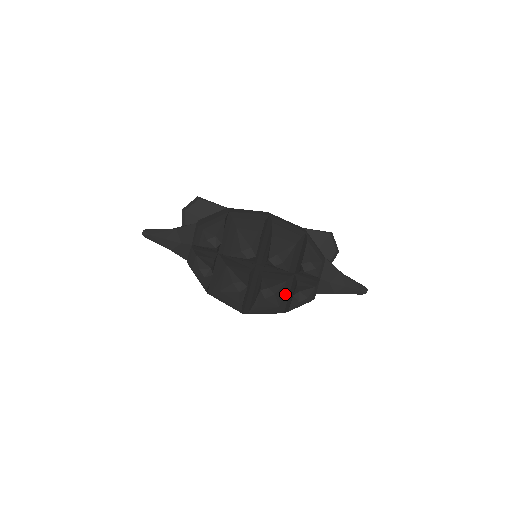
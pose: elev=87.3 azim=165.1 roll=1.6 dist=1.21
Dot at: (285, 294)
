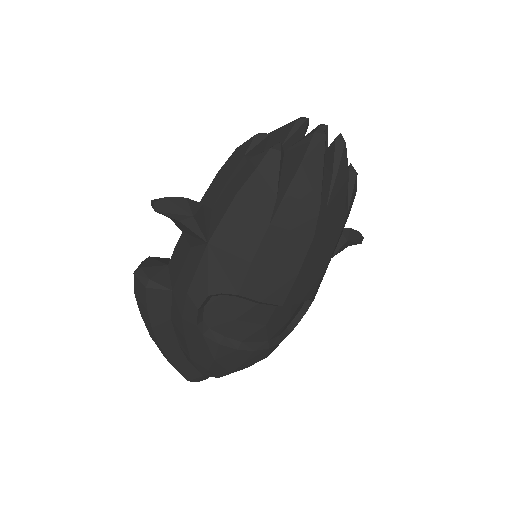
Dot at: occluded
